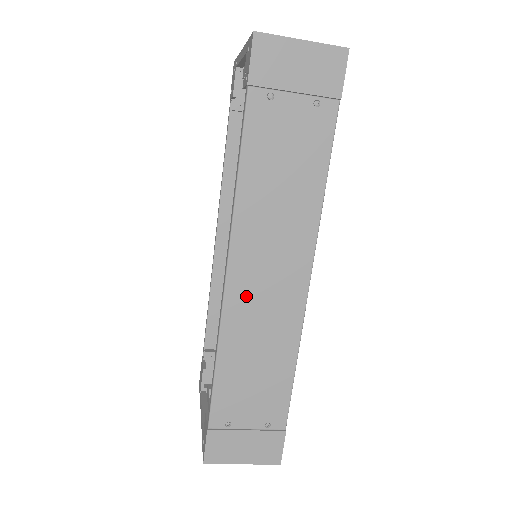
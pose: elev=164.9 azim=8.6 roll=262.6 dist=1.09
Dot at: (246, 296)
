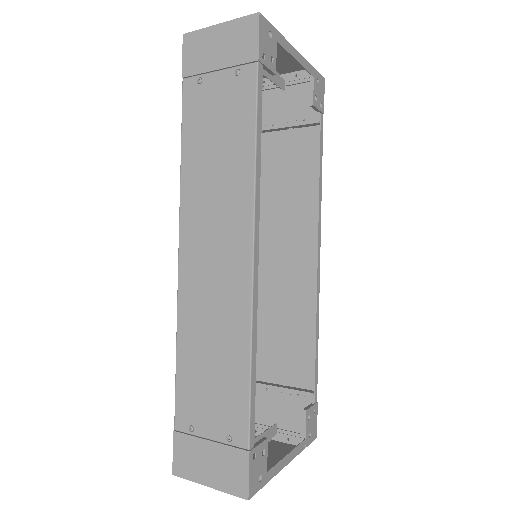
Dot at: (196, 276)
